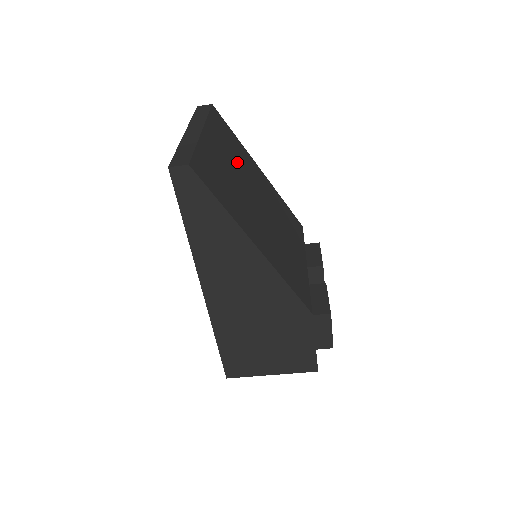
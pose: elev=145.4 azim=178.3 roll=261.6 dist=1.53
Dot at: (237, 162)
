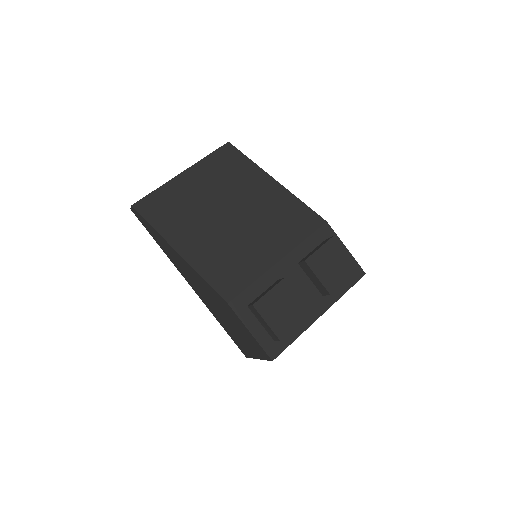
Dot at: (222, 184)
